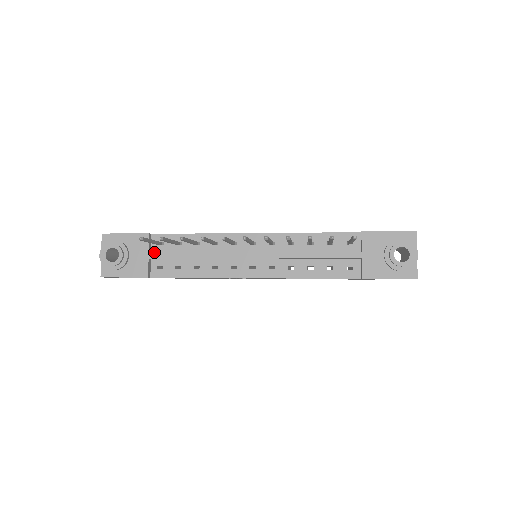
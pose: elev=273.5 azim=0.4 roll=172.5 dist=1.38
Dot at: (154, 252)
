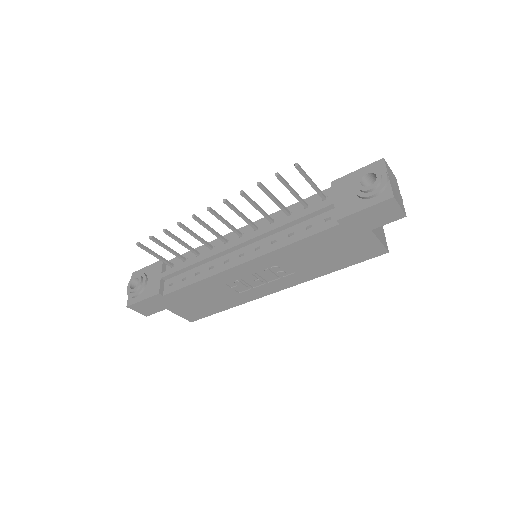
Dot at: (165, 271)
